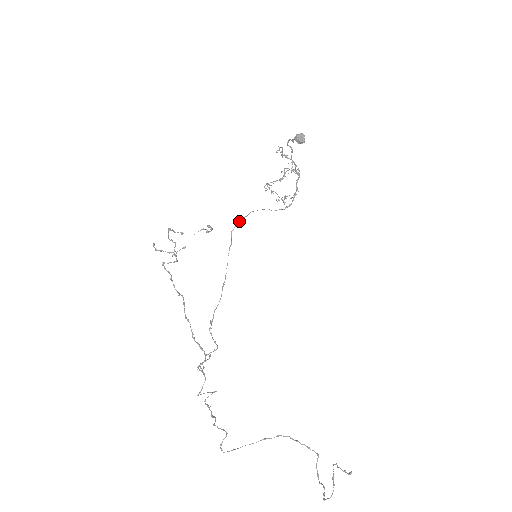
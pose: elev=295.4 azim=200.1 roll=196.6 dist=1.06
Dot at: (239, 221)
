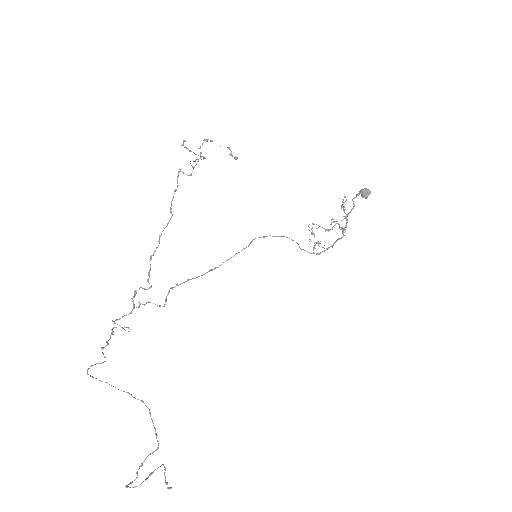
Dot at: occluded
